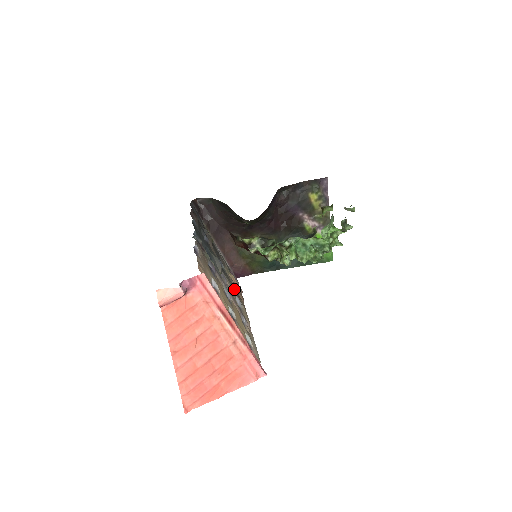
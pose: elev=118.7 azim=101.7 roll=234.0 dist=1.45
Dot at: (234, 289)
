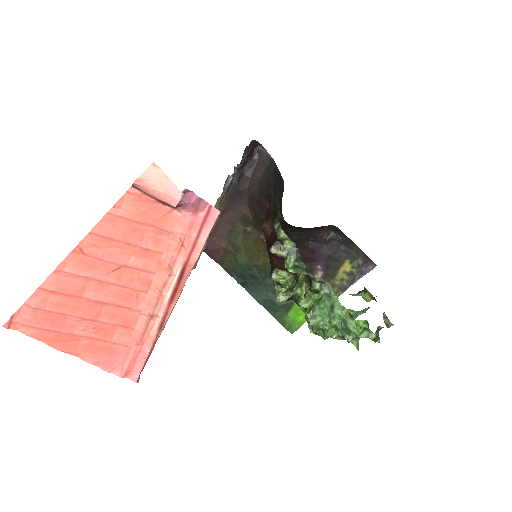
Dot at: occluded
